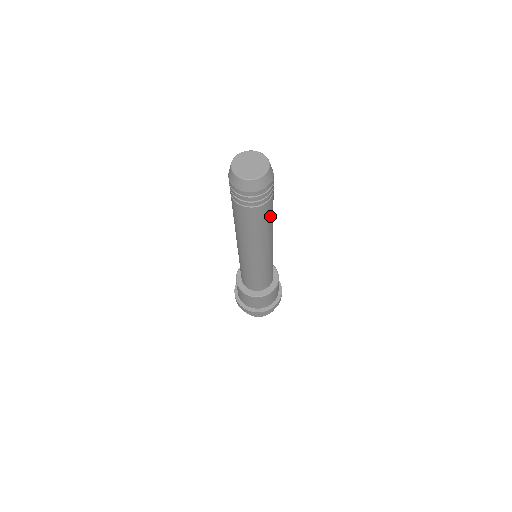
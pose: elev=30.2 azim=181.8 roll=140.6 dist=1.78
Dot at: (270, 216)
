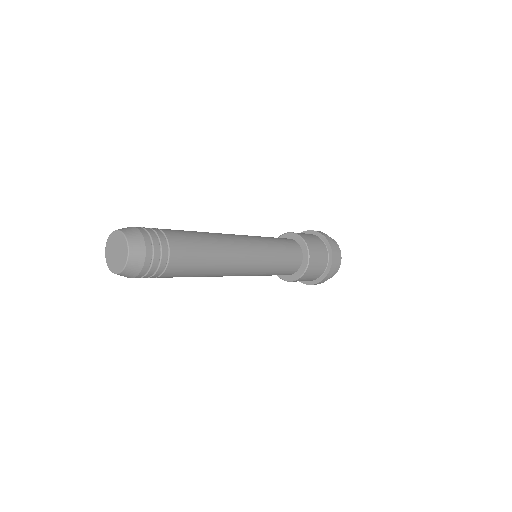
Dot at: occluded
